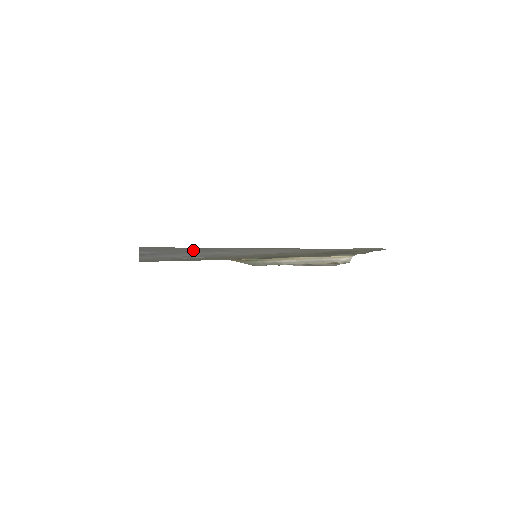
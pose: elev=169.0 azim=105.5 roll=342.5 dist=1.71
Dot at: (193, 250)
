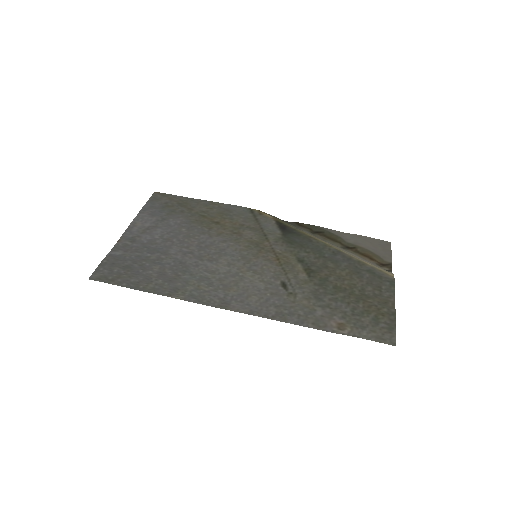
Dot at: (157, 273)
